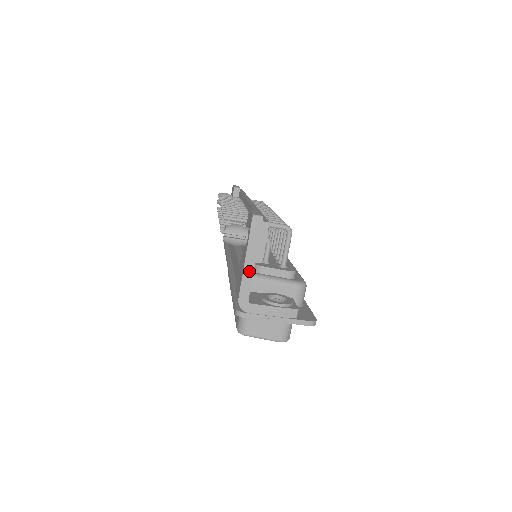
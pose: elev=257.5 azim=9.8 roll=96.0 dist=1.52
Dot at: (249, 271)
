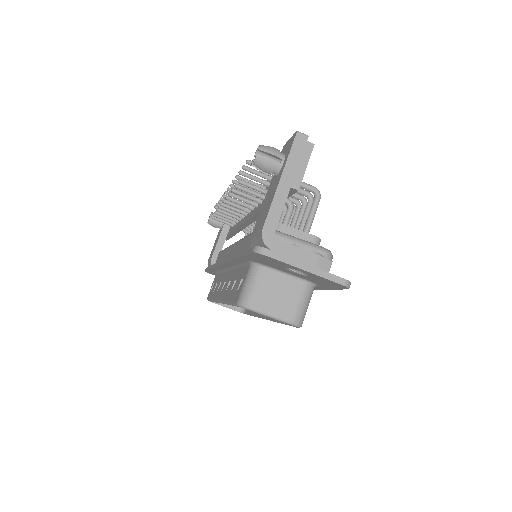
Dot at: (282, 196)
